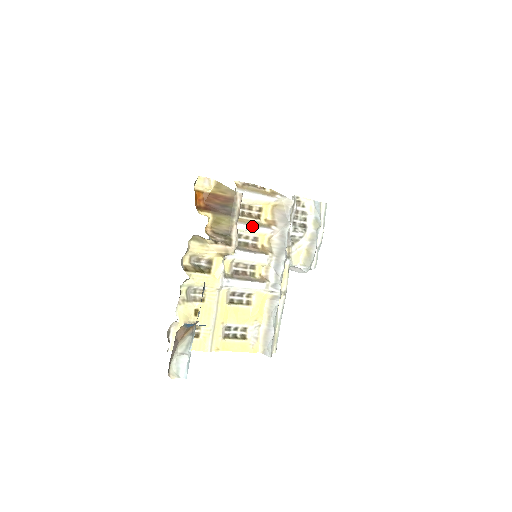
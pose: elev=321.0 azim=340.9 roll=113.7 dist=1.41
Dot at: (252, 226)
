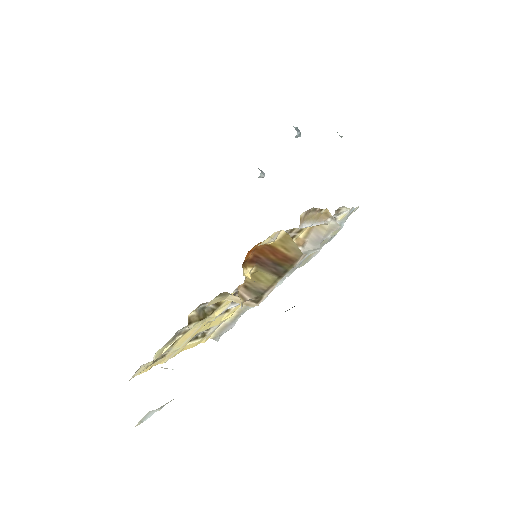
Dot at: occluded
